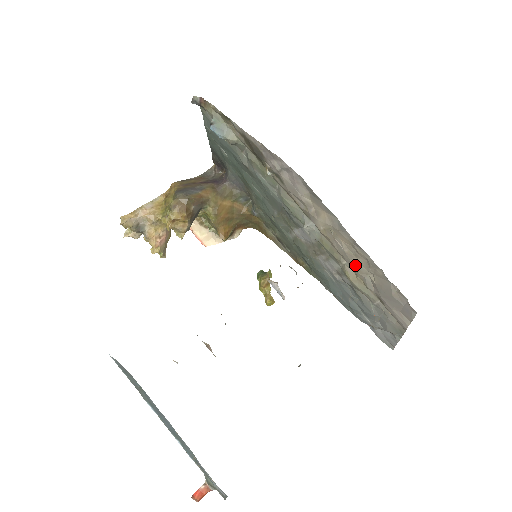
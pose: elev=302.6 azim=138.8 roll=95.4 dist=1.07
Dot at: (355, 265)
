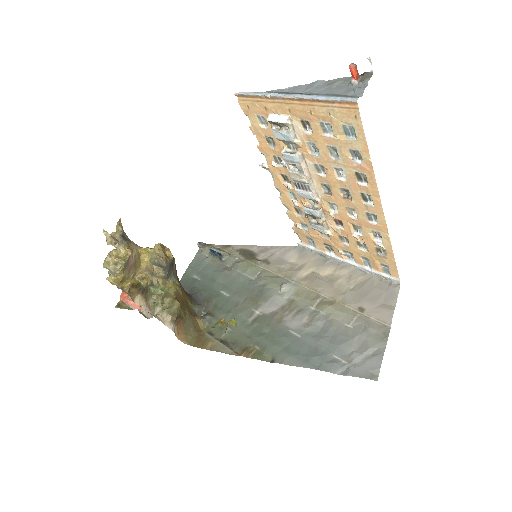
Dot at: (335, 288)
